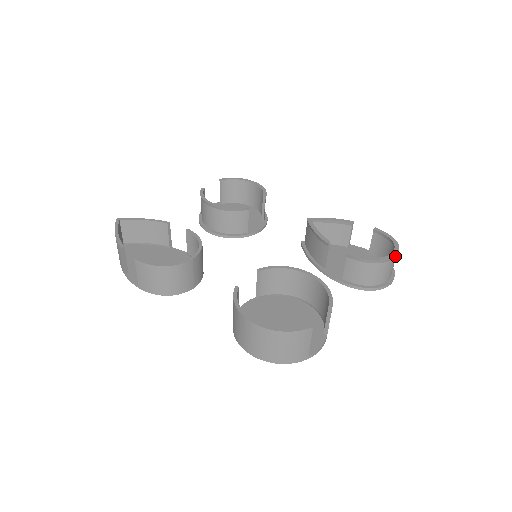
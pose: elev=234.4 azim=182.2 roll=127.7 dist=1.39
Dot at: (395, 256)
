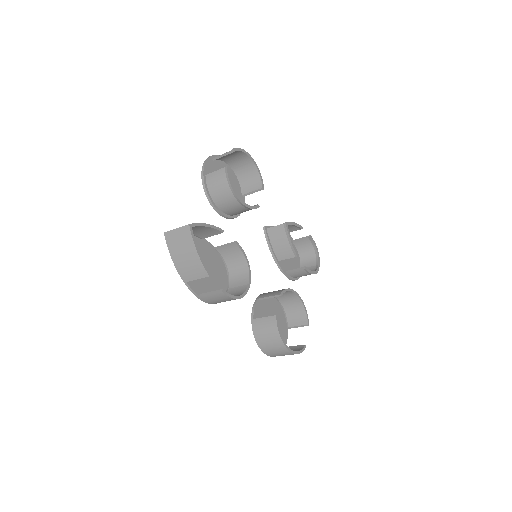
Dot at: (318, 266)
